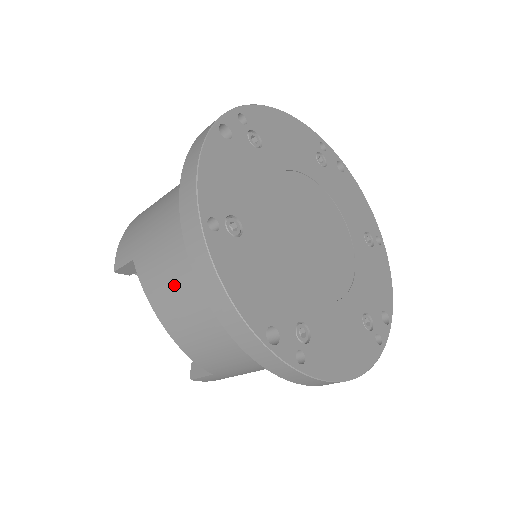
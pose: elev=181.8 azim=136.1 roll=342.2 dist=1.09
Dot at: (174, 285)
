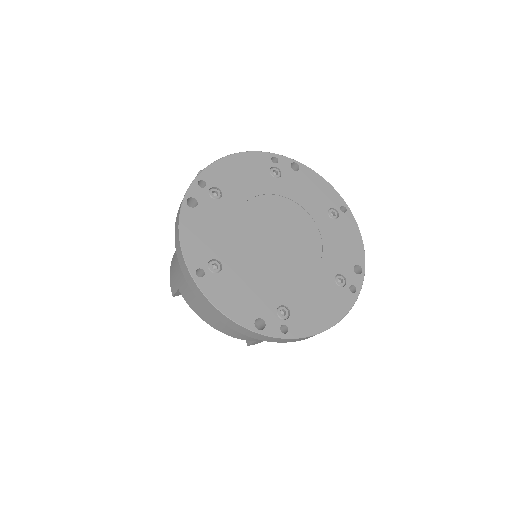
Dot at: occluded
